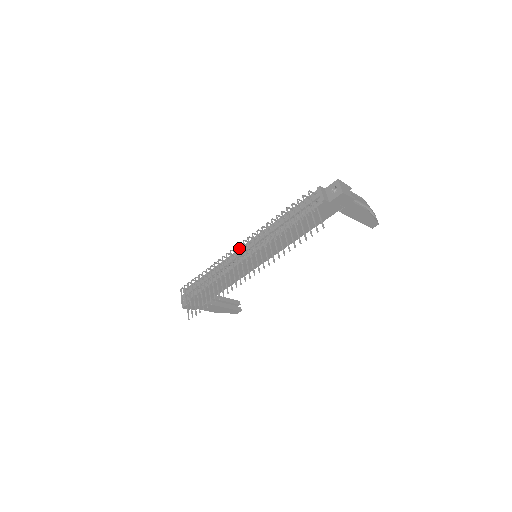
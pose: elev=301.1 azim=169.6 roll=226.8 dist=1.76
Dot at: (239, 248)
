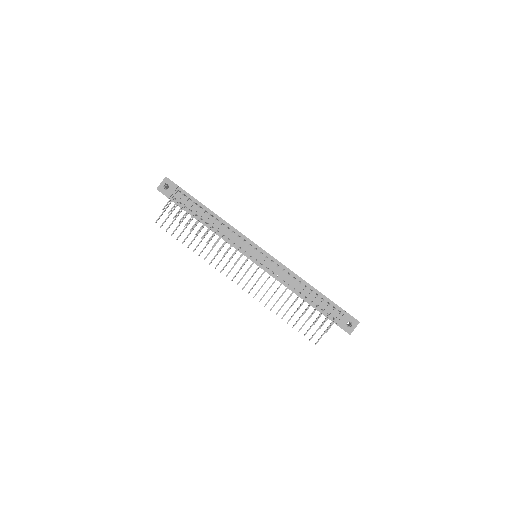
Dot at: occluded
